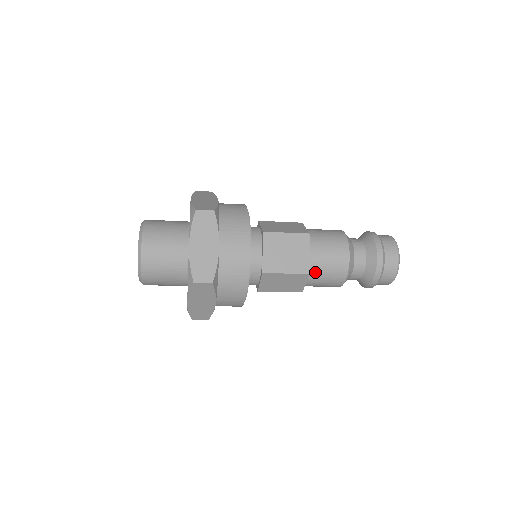
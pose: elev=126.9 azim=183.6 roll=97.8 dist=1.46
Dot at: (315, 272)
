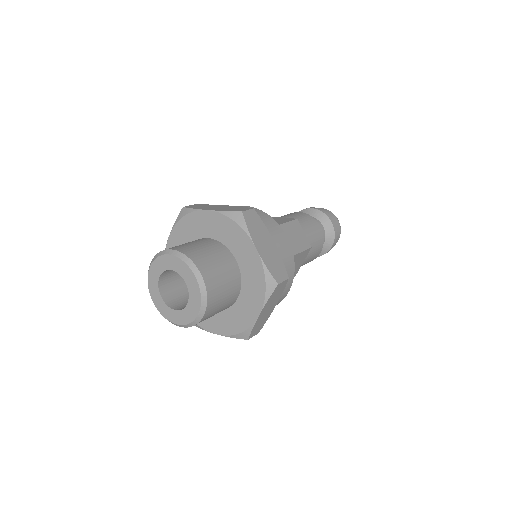
Dot at: occluded
